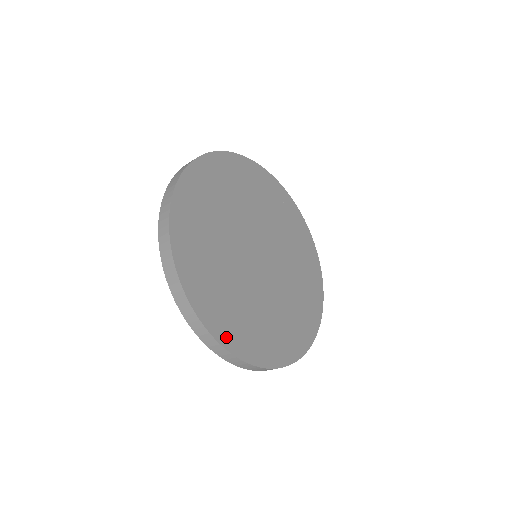
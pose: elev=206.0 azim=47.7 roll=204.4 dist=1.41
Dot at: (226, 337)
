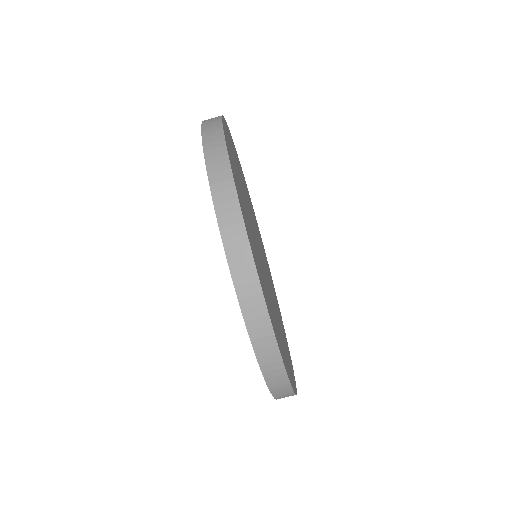
Dot at: (227, 143)
